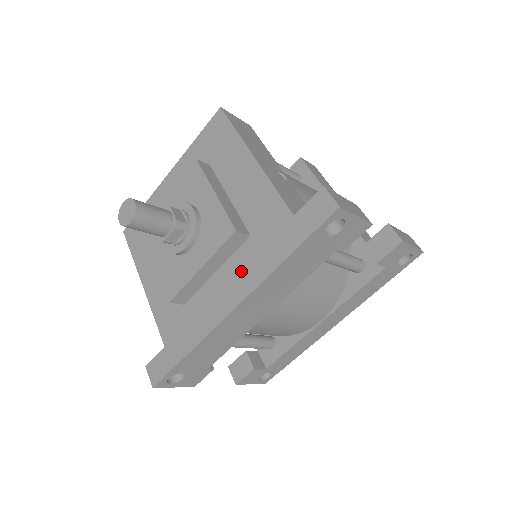
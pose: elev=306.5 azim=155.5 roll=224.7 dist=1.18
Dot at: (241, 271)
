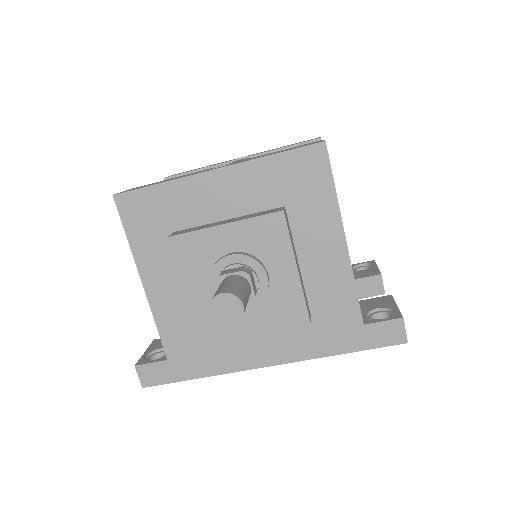
Dot at: (288, 340)
